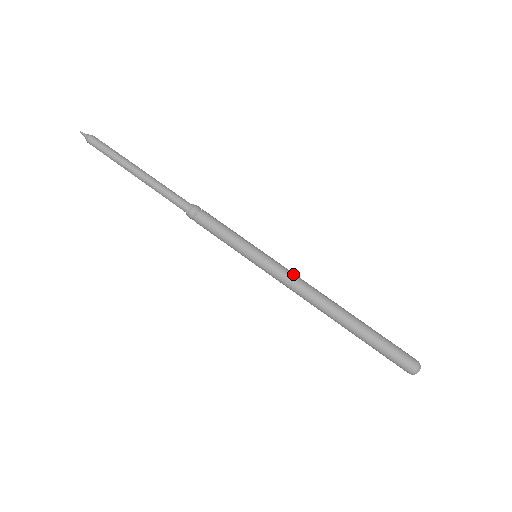
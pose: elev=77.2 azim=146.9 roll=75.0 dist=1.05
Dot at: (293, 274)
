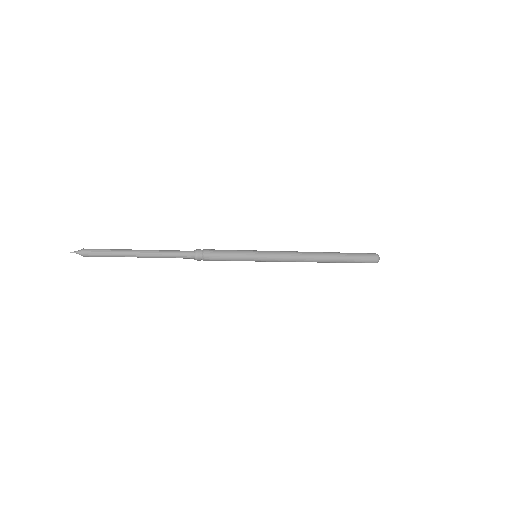
Dot at: (286, 255)
